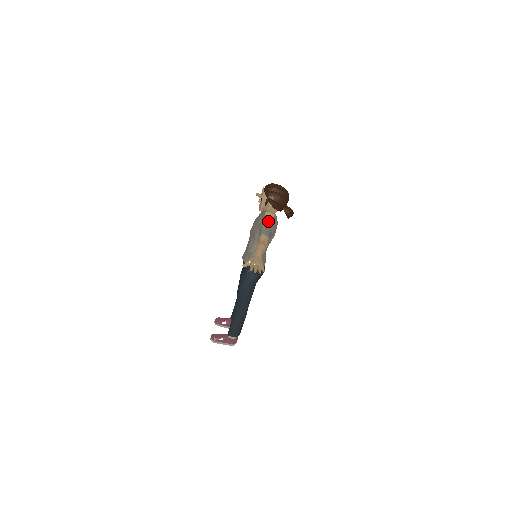
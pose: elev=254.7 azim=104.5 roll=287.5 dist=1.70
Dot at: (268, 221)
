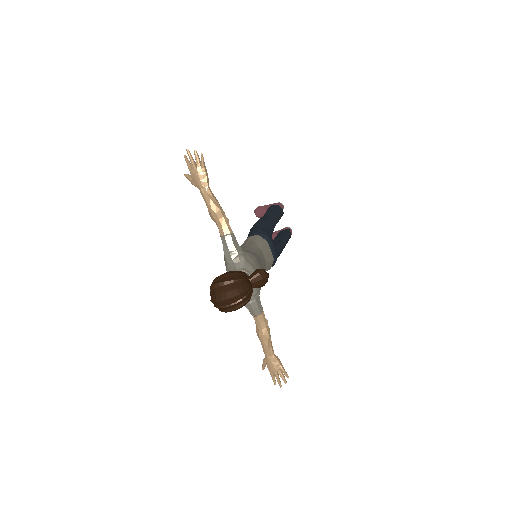
Dot at: occluded
